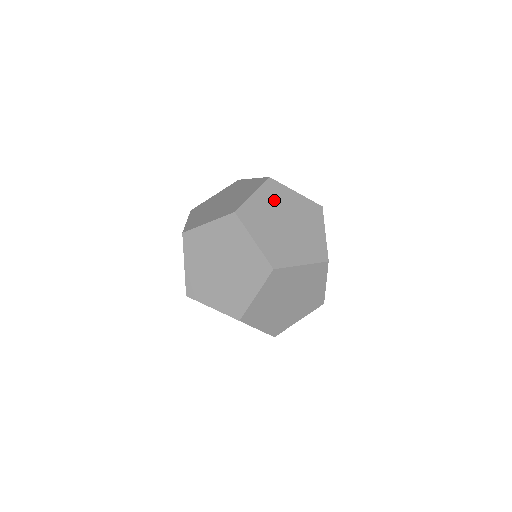
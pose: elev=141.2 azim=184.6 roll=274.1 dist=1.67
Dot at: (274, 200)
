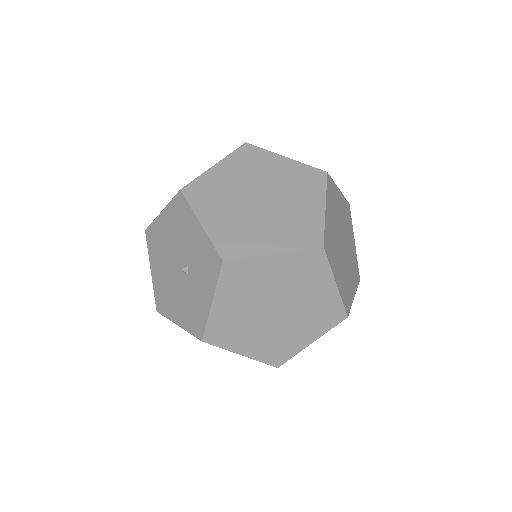
Dot at: (334, 210)
